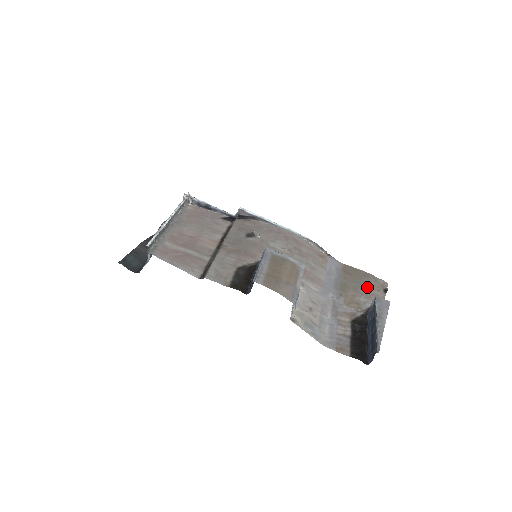
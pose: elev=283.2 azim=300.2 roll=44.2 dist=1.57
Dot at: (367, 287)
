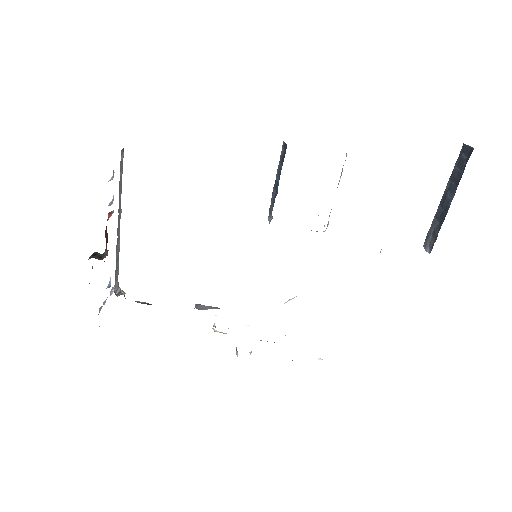
Dot at: occluded
